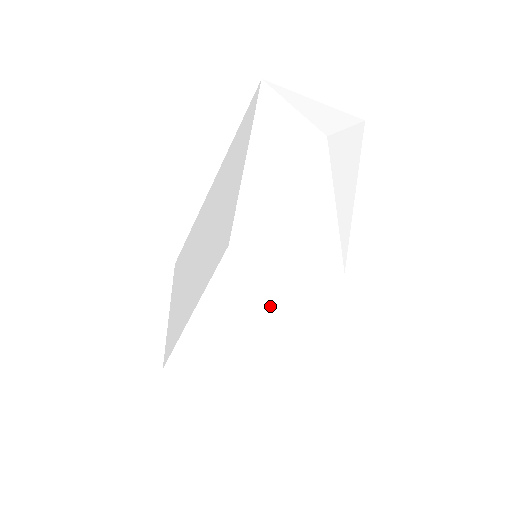
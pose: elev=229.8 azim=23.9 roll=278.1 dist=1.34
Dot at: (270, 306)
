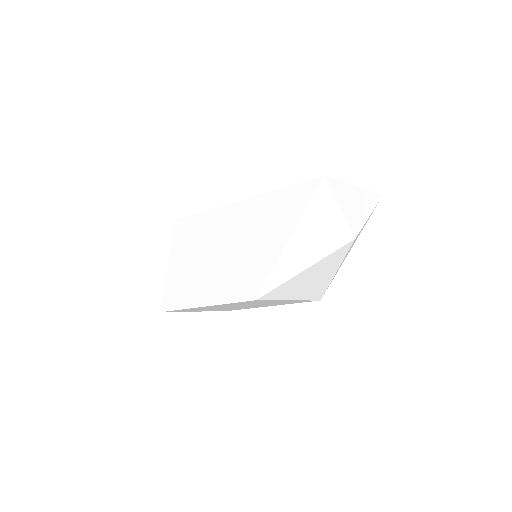
Dot at: (260, 304)
